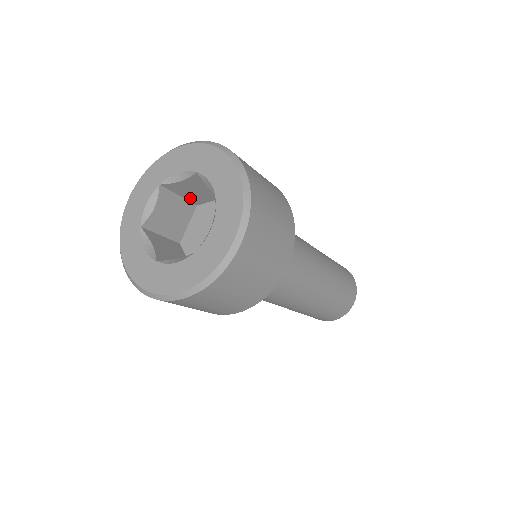
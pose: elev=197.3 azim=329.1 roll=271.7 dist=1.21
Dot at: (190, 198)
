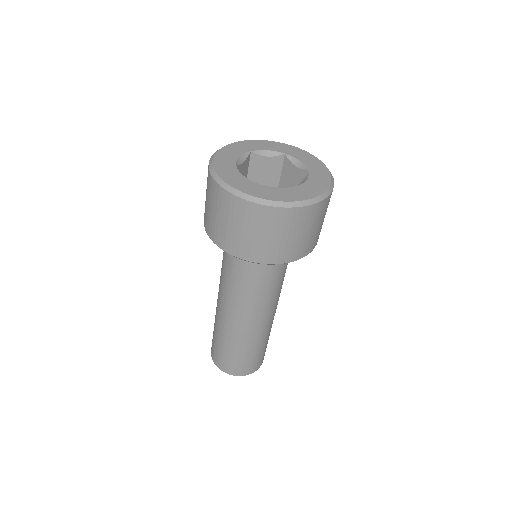
Dot at: (250, 179)
